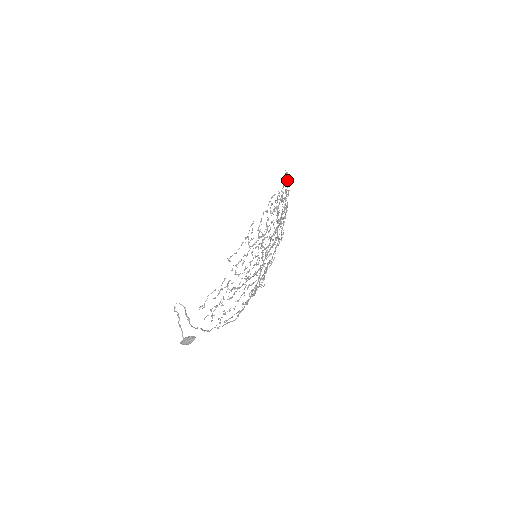
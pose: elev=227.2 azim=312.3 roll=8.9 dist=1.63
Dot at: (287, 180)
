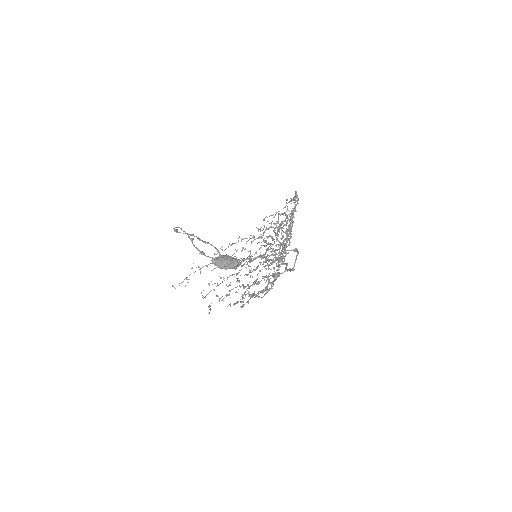
Dot at: (206, 265)
